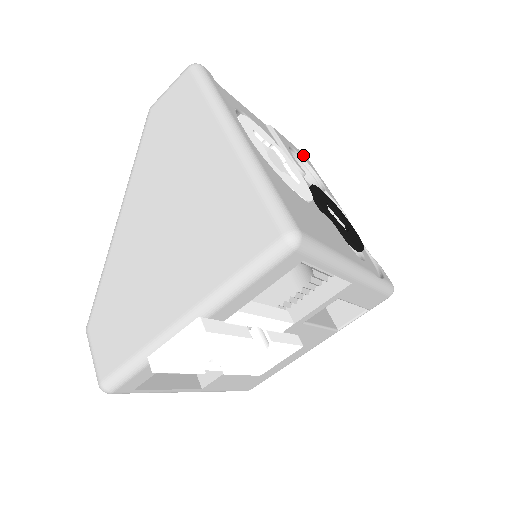
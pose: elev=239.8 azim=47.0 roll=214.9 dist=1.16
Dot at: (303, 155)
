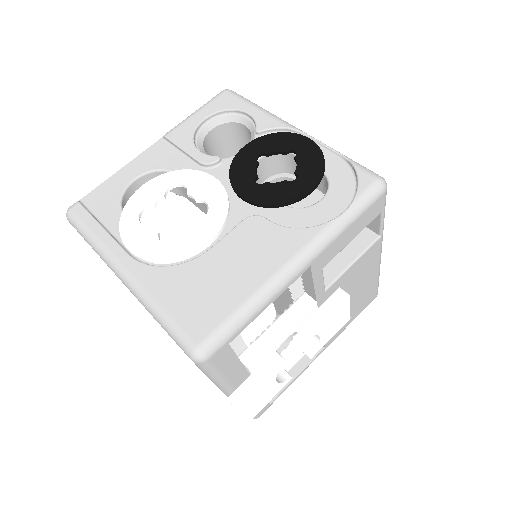
Dot at: (218, 102)
